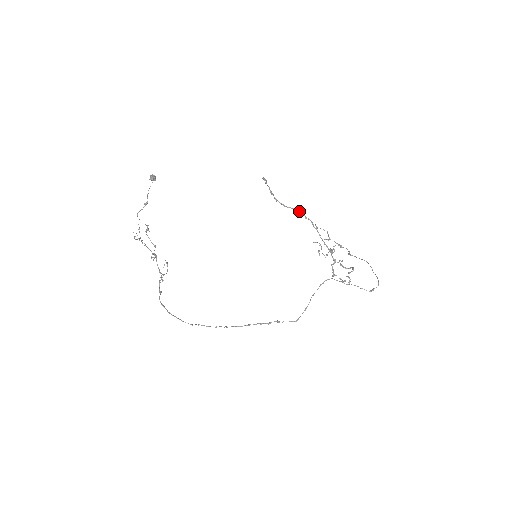
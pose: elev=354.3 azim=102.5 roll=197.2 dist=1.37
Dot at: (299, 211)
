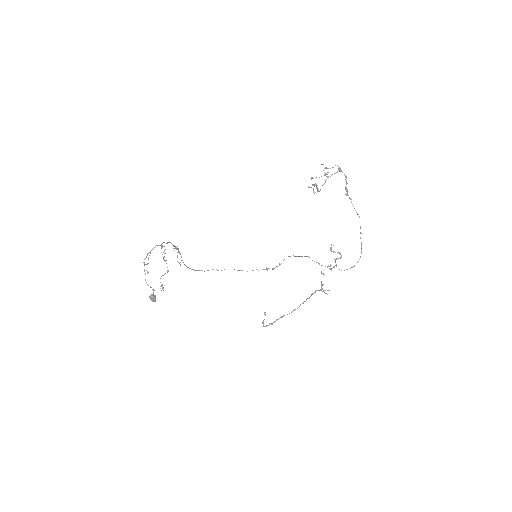
Dot at: occluded
